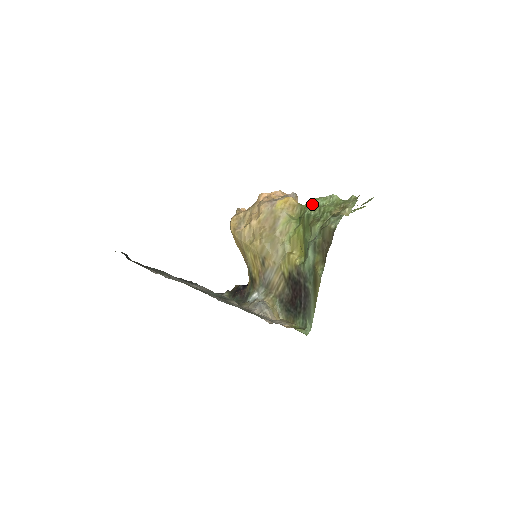
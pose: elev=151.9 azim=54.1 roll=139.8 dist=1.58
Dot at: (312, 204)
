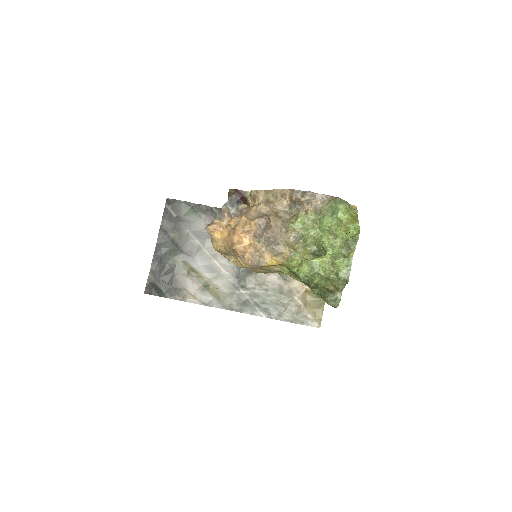
Dot at: occluded
